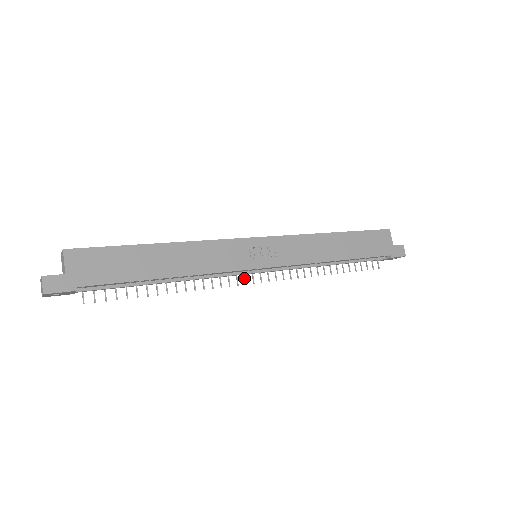
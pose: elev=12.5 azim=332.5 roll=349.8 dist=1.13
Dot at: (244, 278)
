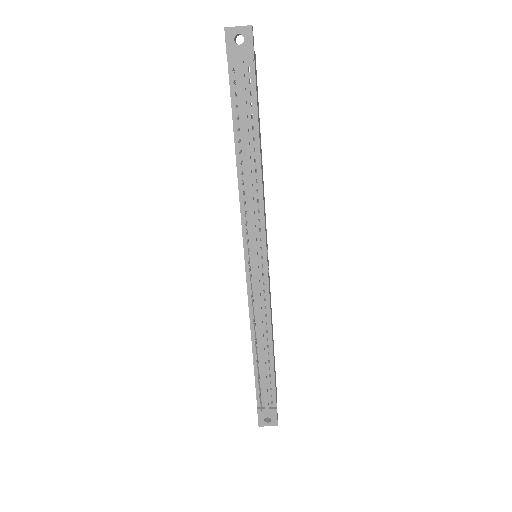
Dot at: (248, 250)
